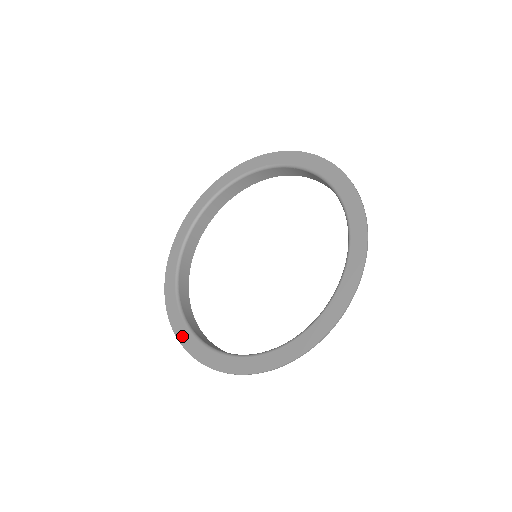
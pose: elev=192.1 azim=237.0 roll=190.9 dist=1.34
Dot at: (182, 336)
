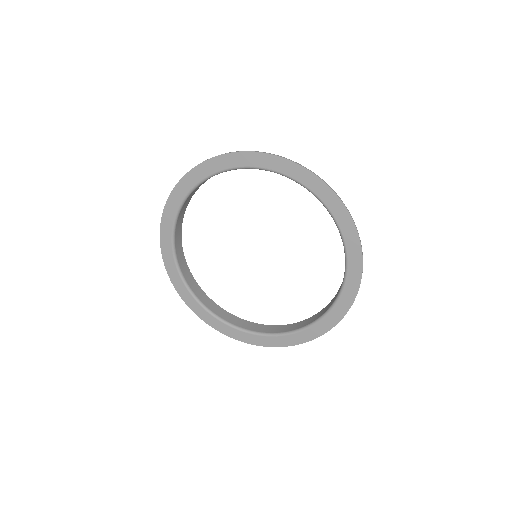
Dot at: (191, 304)
